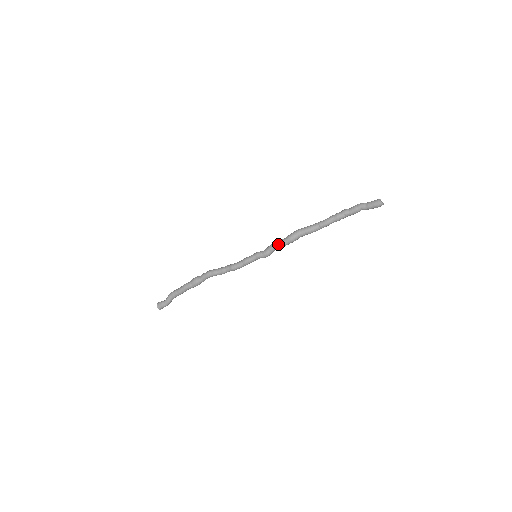
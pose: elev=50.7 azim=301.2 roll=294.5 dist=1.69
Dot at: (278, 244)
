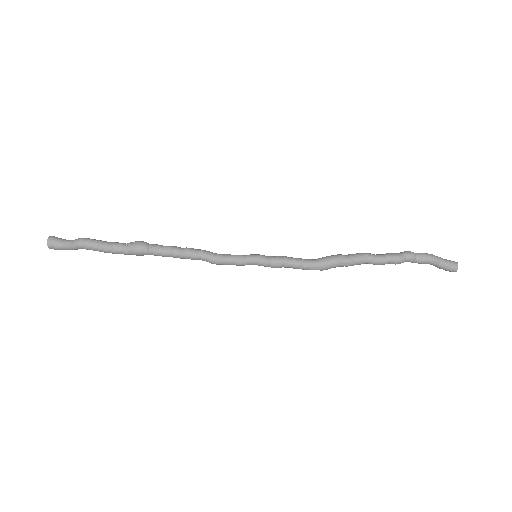
Dot at: occluded
